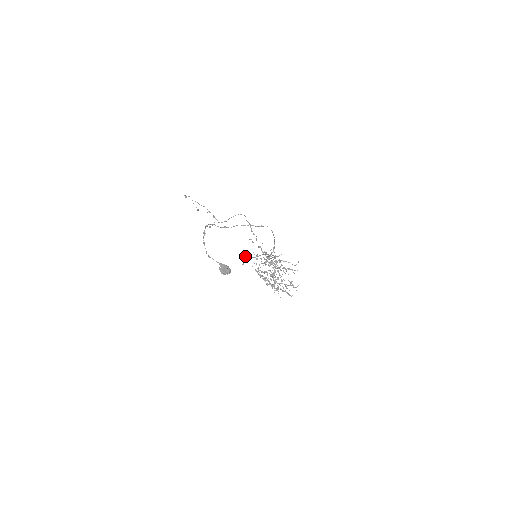
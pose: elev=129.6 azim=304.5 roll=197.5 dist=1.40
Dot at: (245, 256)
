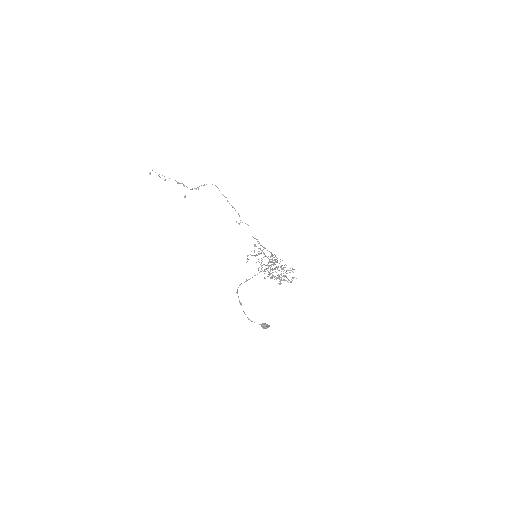
Dot at: occluded
